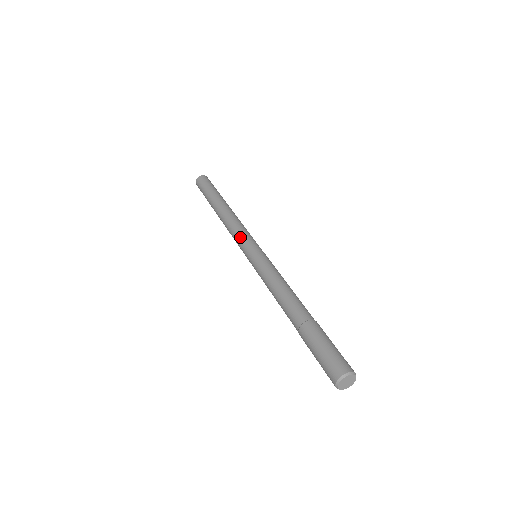
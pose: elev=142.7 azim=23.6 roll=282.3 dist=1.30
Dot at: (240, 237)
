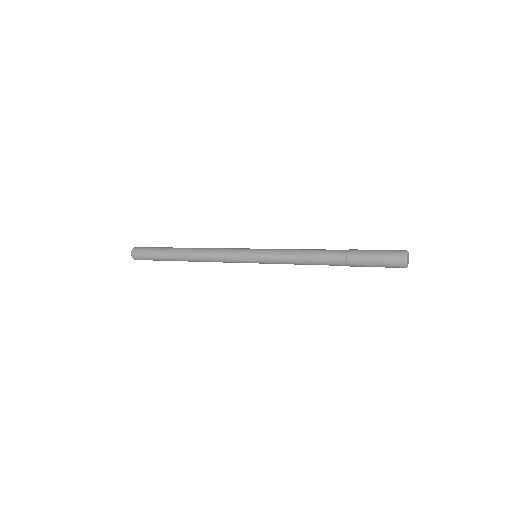
Dot at: (234, 248)
